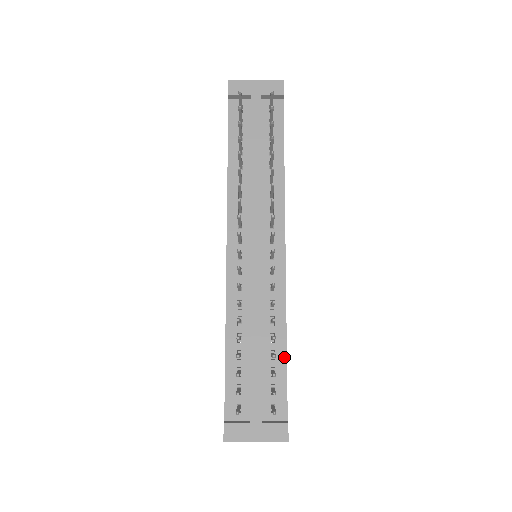
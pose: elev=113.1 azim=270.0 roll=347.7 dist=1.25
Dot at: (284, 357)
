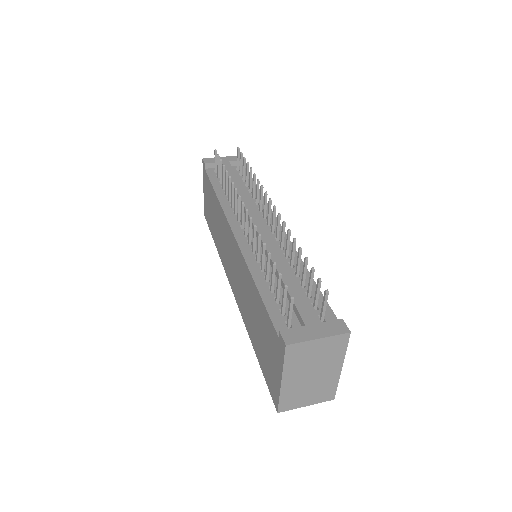
Dot at: (314, 284)
